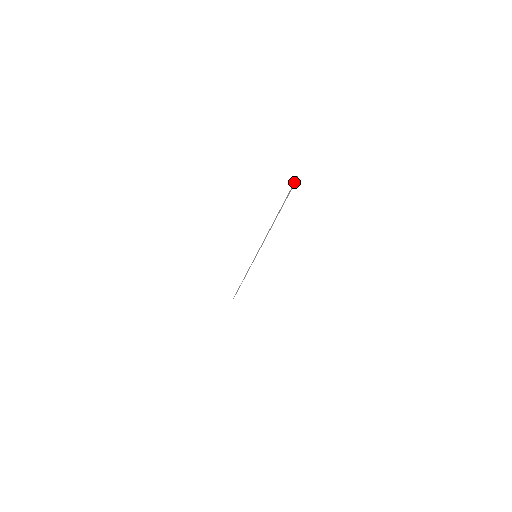
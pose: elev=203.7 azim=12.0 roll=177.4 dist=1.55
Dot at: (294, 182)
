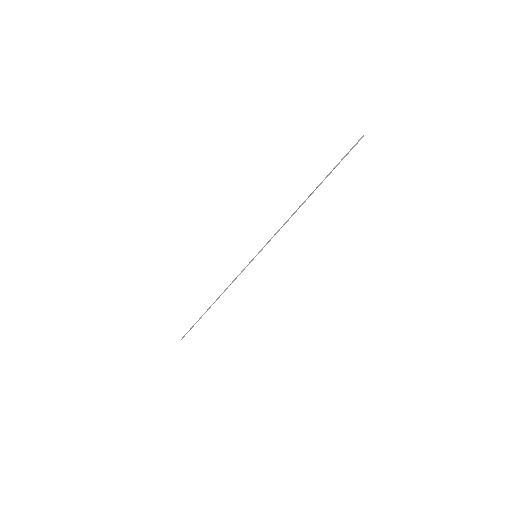
Dot at: occluded
